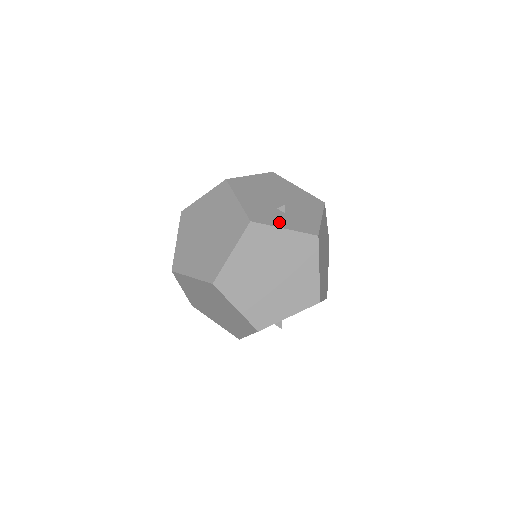
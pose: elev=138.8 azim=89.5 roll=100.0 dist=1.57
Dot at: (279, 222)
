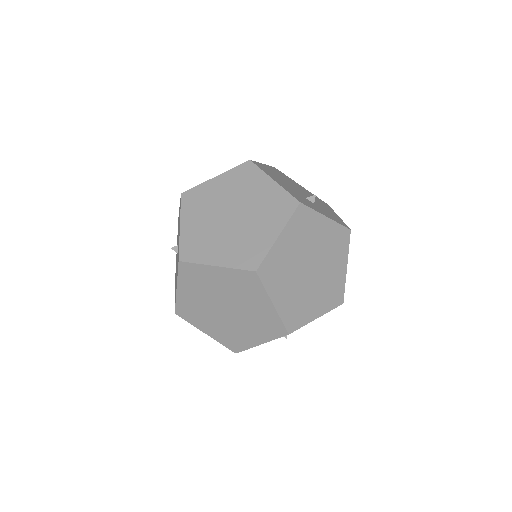
Dot at: (318, 210)
